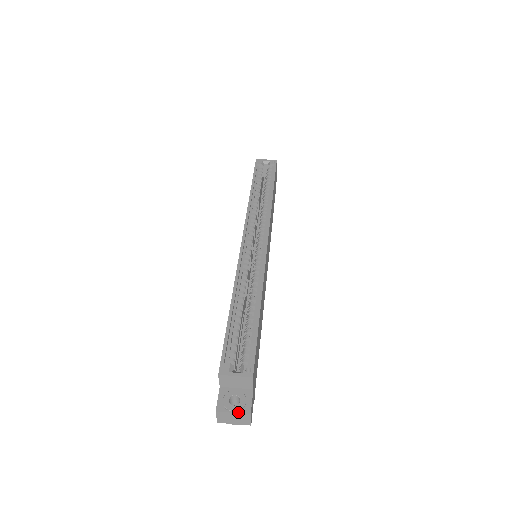
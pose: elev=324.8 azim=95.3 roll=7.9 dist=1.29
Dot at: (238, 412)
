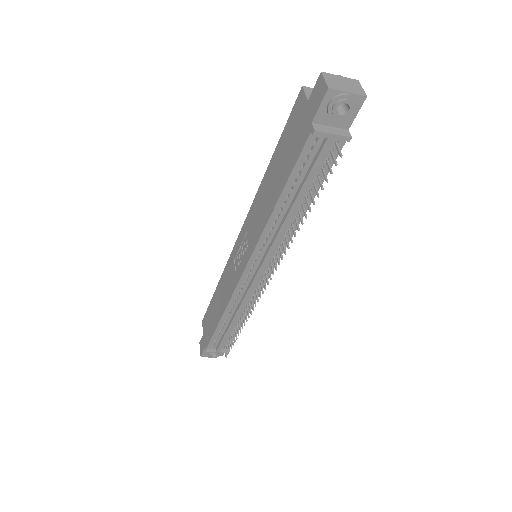
Dot at: (344, 78)
